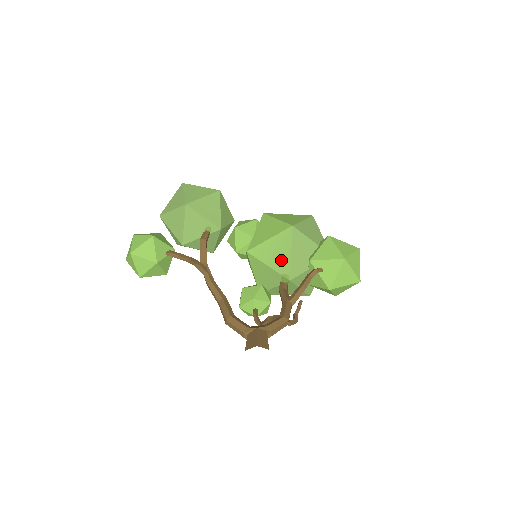
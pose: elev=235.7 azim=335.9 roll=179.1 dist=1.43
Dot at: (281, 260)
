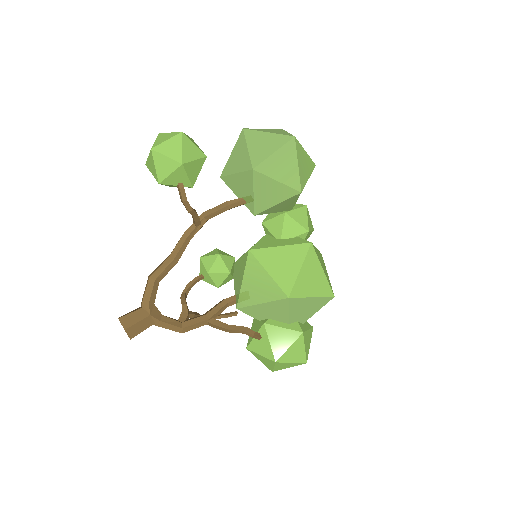
Dot at: (252, 294)
